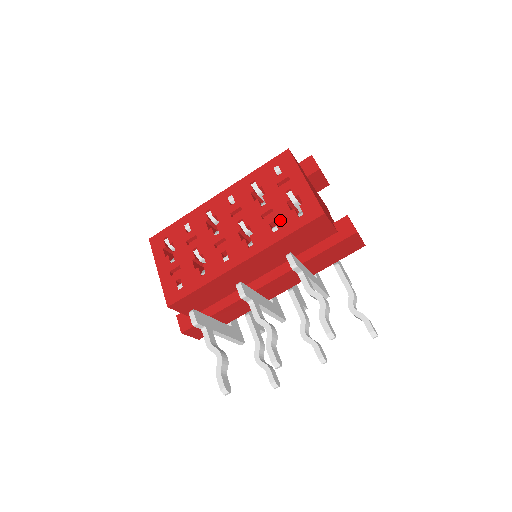
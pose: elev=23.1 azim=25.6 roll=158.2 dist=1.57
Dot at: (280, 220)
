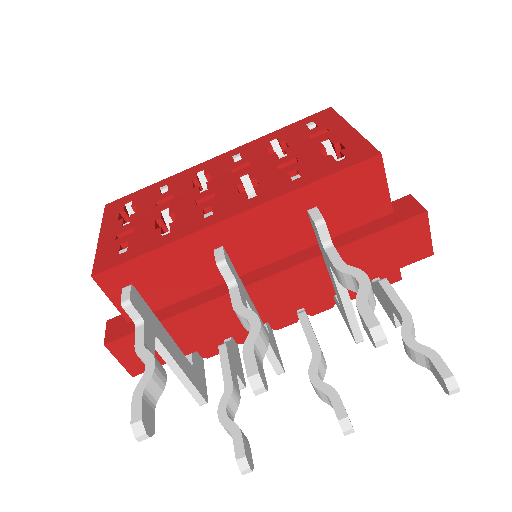
Dot at: (306, 167)
